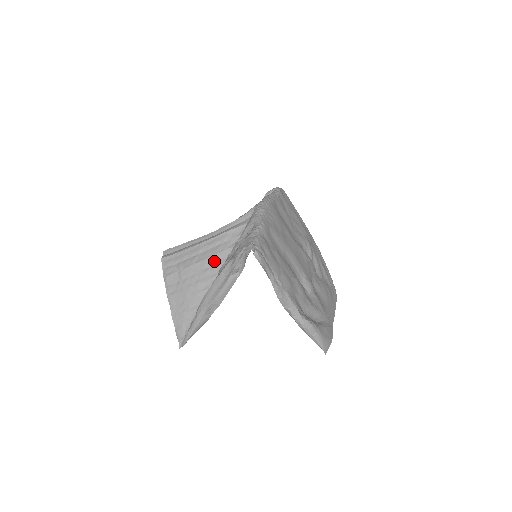
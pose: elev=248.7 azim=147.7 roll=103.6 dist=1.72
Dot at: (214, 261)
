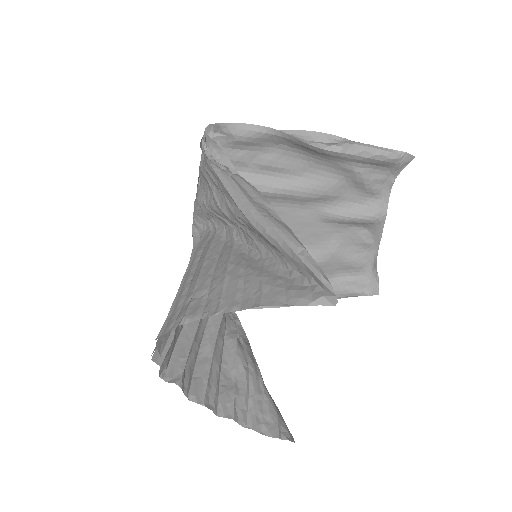
Dot at: (215, 252)
